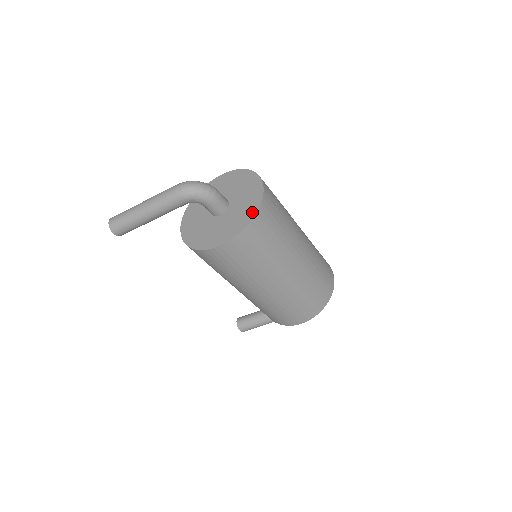
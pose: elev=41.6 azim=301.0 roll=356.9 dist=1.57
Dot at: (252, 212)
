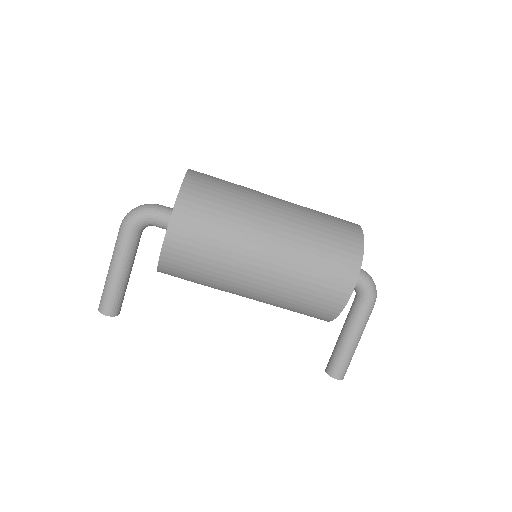
Dot at: occluded
